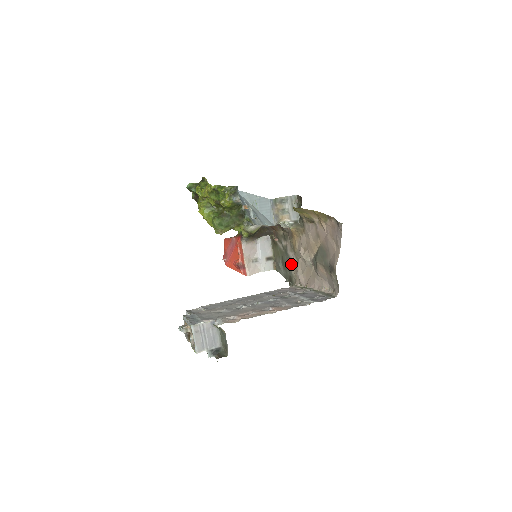
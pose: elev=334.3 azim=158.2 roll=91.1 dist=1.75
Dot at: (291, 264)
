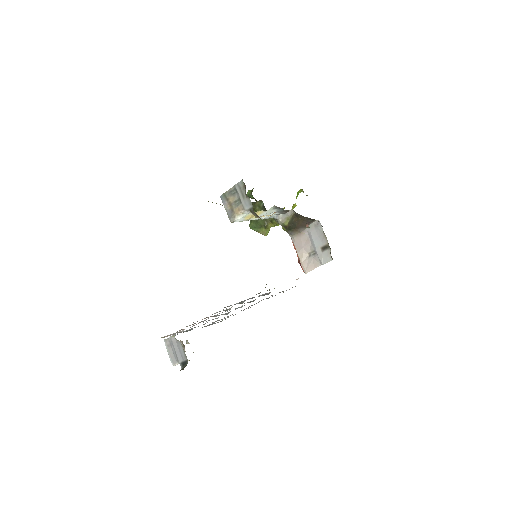
Dot at: occluded
